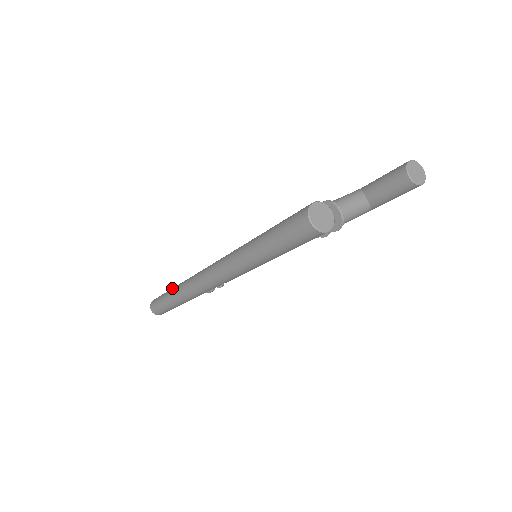
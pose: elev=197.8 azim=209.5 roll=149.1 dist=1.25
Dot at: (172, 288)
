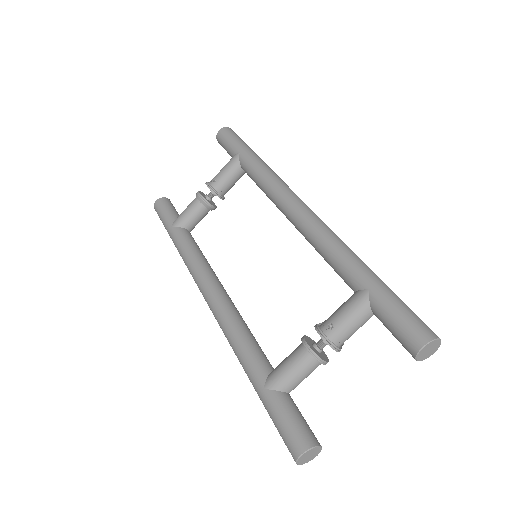
Dot at: (174, 238)
